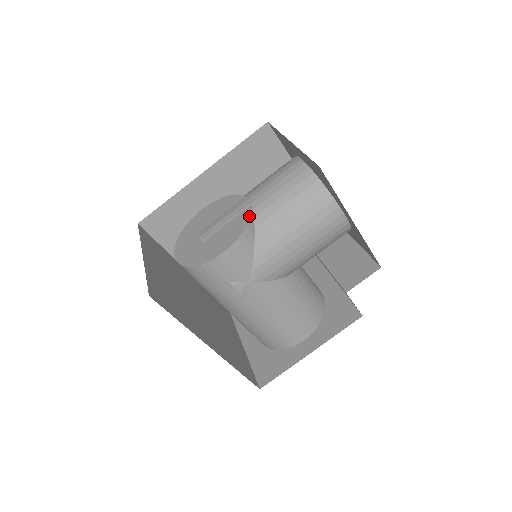
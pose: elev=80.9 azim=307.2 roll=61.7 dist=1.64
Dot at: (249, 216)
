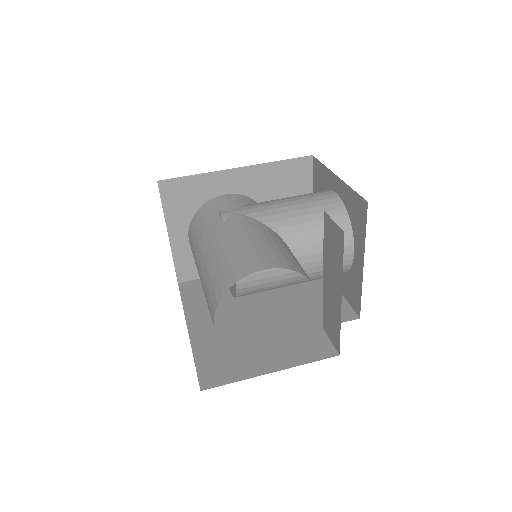
Dot at: occluded
